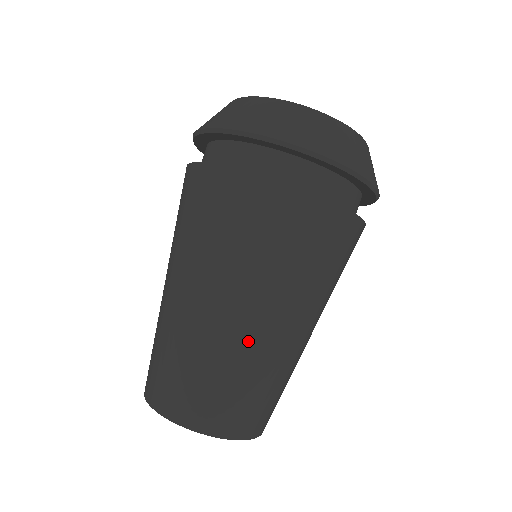
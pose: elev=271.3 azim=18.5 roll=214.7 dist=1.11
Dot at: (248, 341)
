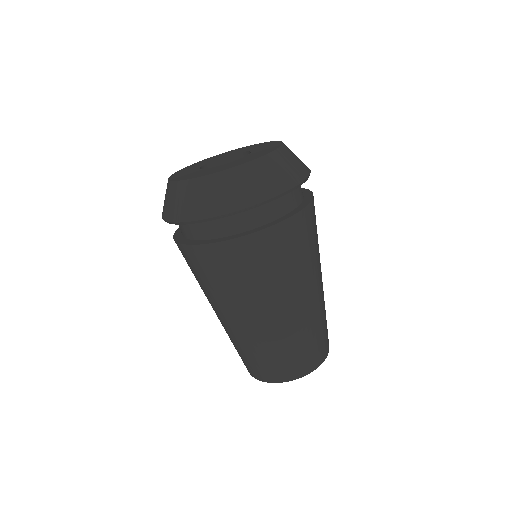
Dot at: (237, 332)
